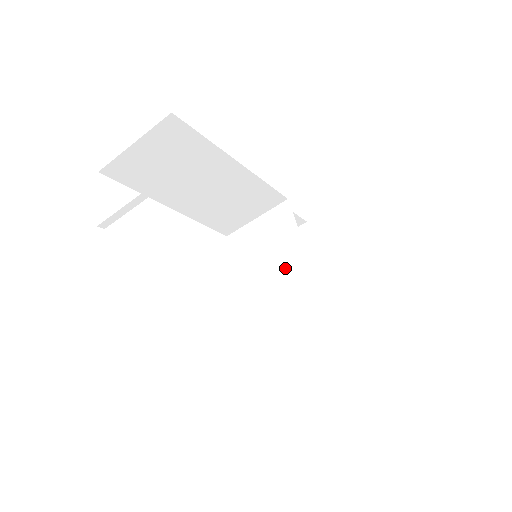
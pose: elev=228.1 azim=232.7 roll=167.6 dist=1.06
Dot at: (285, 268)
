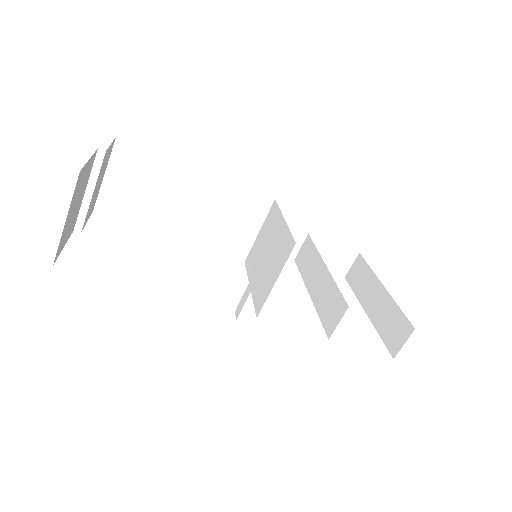
Dot at: (275, 248)
